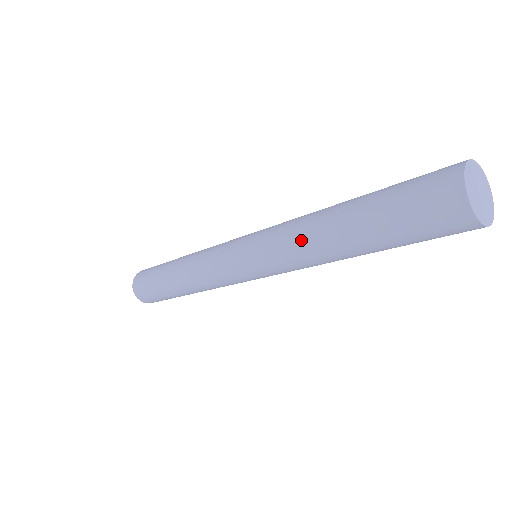
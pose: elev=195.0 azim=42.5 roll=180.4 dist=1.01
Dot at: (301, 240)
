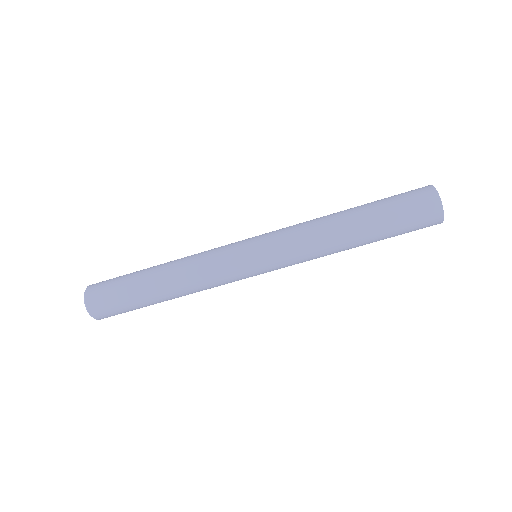
Dot at: occluded
